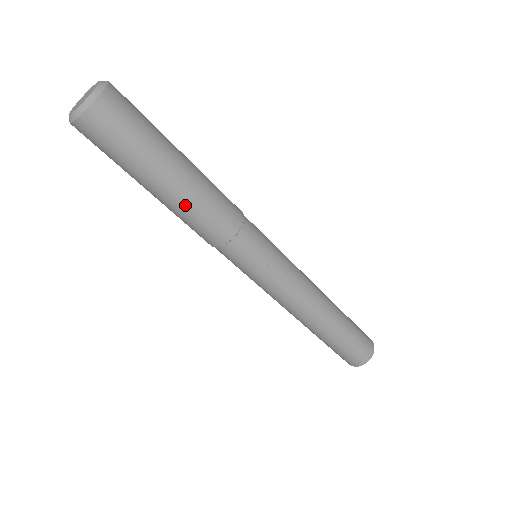
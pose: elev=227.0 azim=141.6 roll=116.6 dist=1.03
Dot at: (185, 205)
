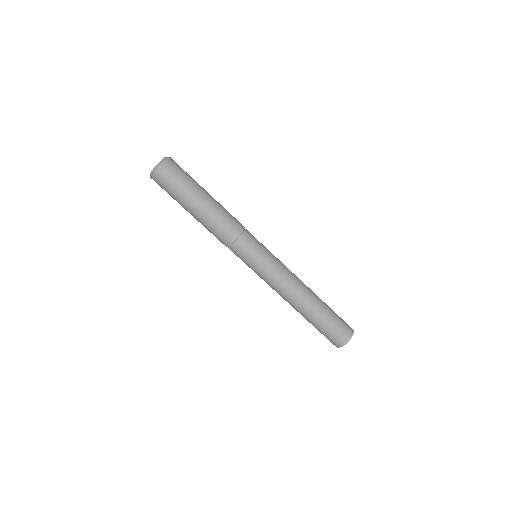
Dot at: (204, 222)
